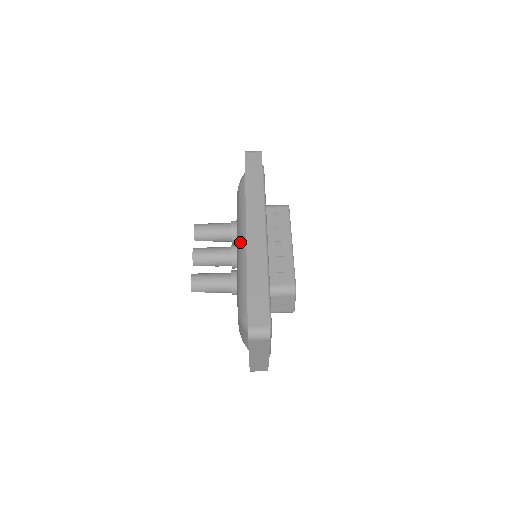
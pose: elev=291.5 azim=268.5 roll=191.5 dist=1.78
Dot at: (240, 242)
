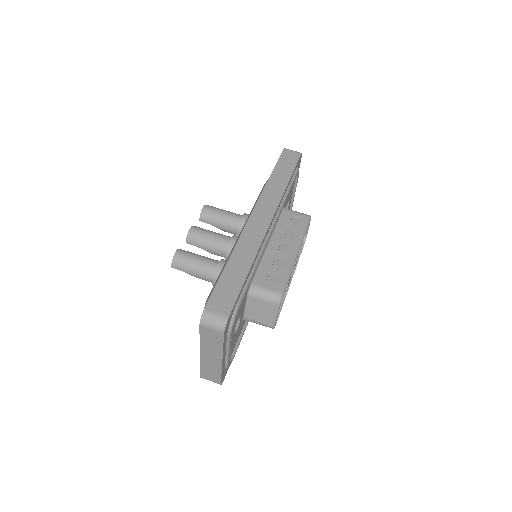
Dot at: occluded
